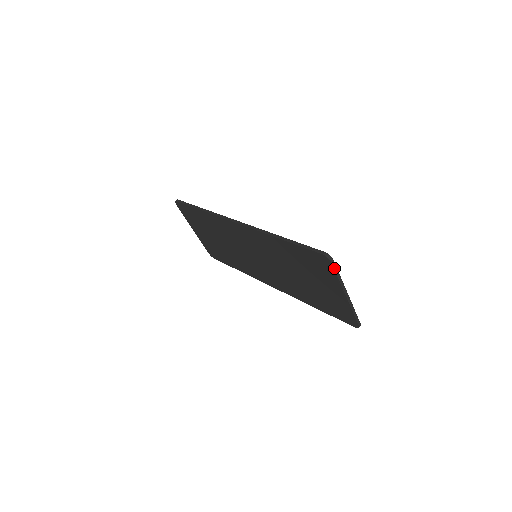
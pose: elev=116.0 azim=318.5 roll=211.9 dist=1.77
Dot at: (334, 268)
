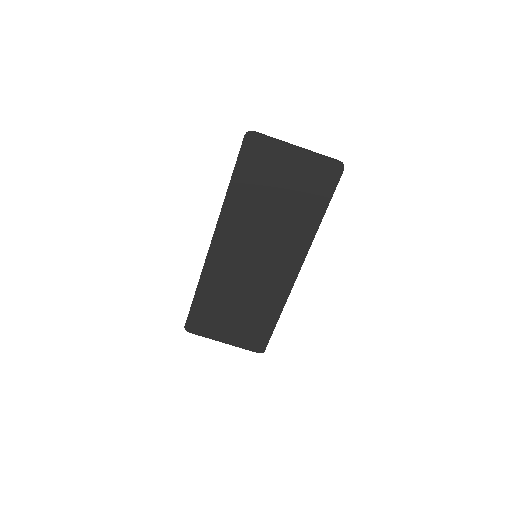
Dot at: (261, 134)
